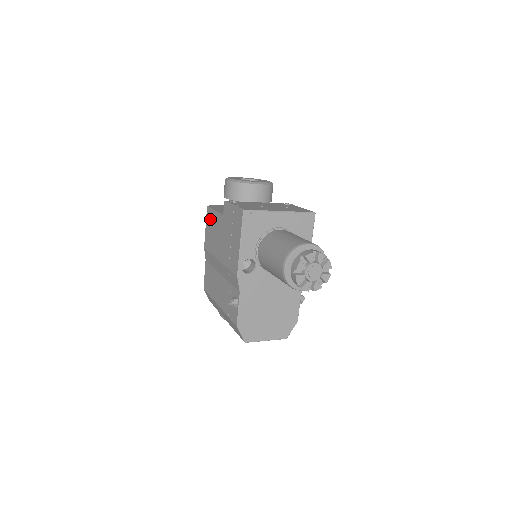
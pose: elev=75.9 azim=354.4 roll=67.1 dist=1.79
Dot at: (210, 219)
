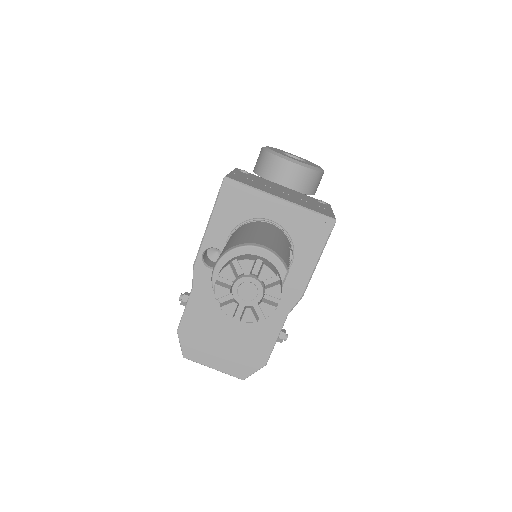
Dot at: occluded
